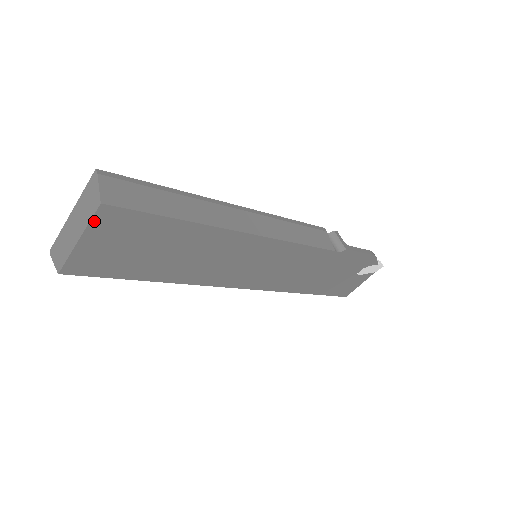
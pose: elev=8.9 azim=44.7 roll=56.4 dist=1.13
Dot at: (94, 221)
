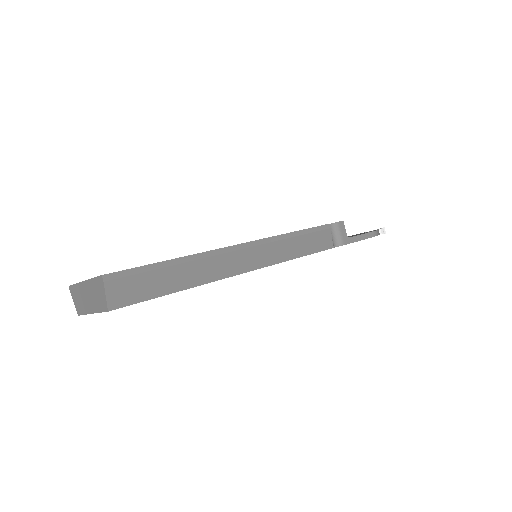
Dot at: occluded
